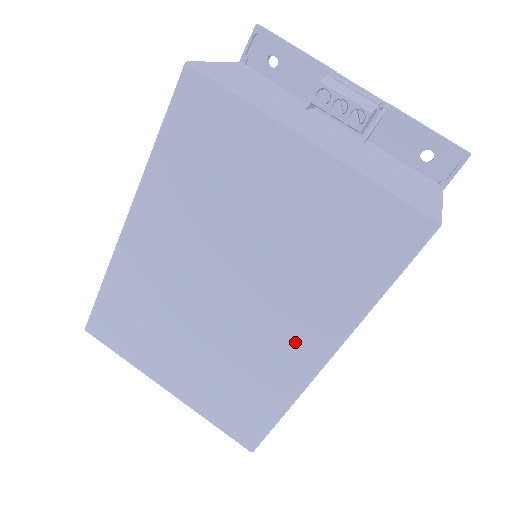
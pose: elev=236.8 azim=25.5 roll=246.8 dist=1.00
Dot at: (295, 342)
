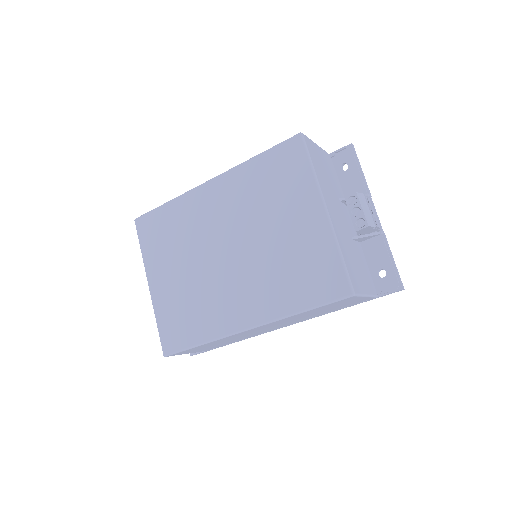
Dot at: (240, 307)
